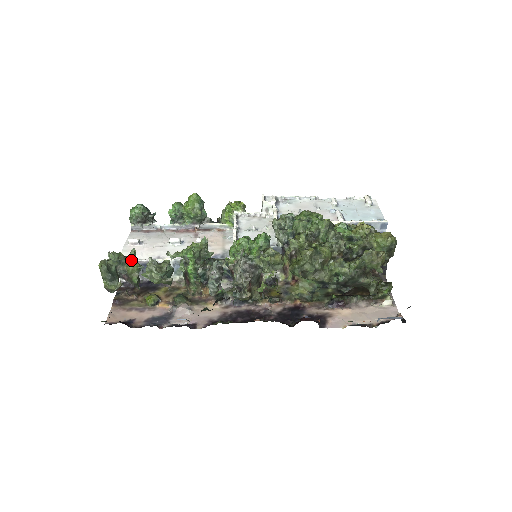
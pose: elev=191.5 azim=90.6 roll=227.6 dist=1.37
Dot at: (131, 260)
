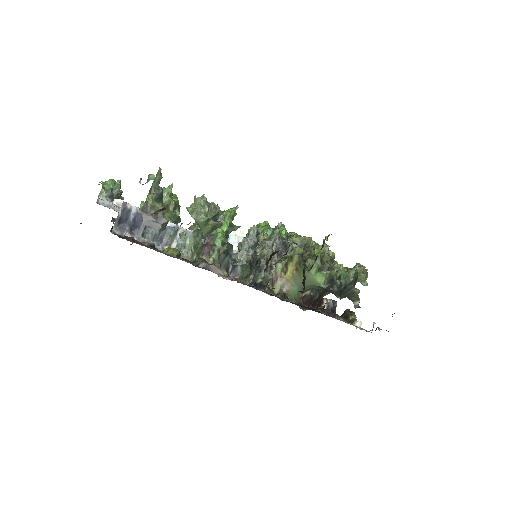
Dot at: (170, 193)
